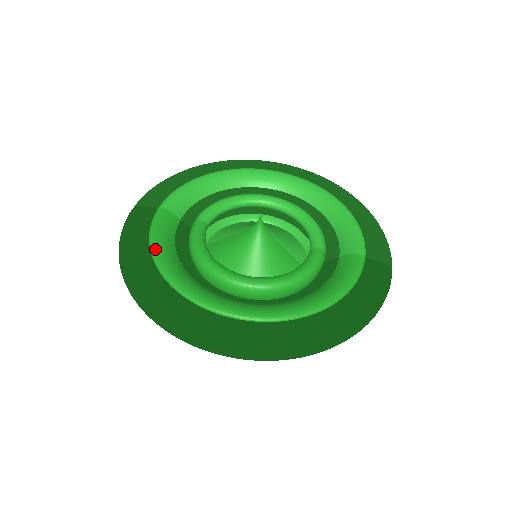
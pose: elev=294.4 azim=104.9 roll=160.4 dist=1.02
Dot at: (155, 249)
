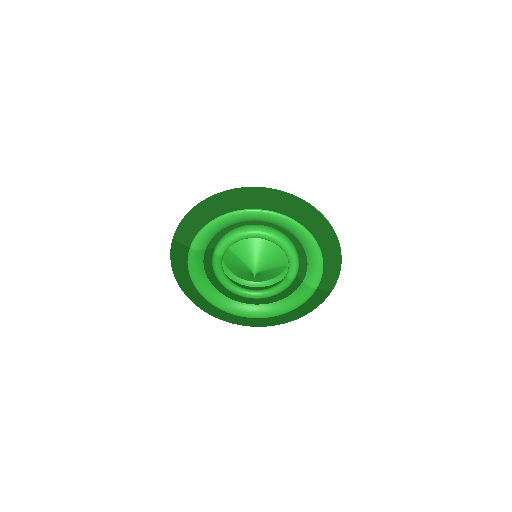
Dot at: (193, 279)
